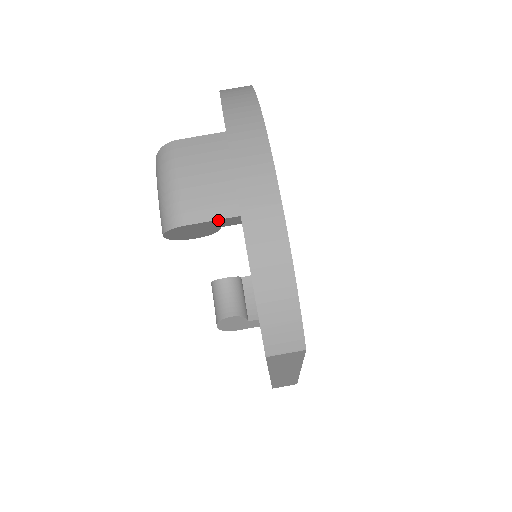
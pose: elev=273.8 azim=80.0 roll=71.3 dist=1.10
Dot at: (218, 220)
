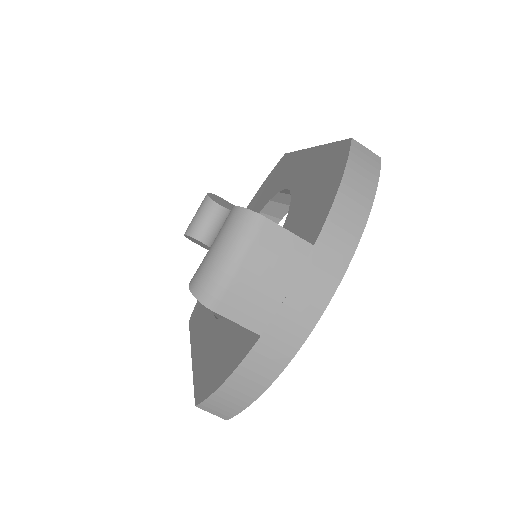
Dot at: (241, 324)
